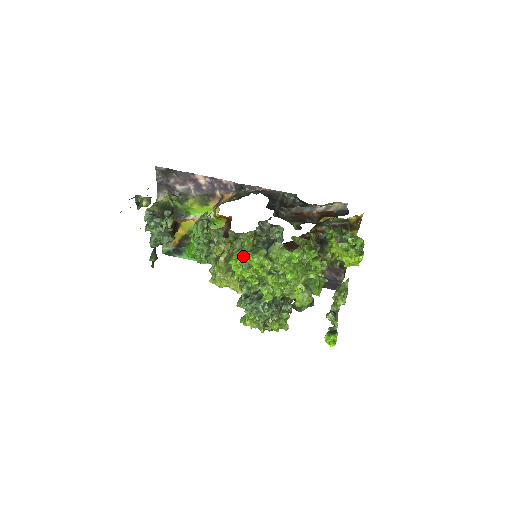
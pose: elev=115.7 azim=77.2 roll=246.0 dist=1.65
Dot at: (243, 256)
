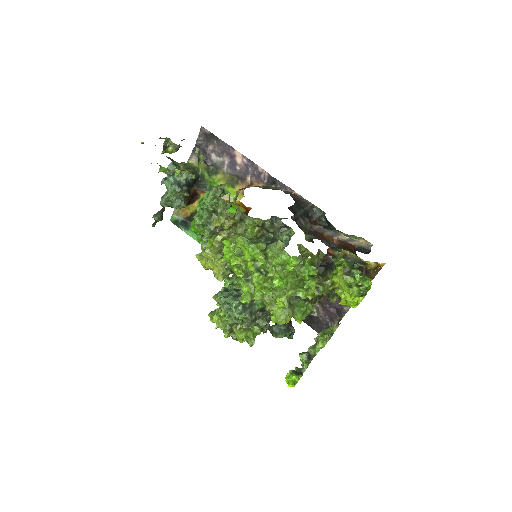
Dot at: (240, 240)
